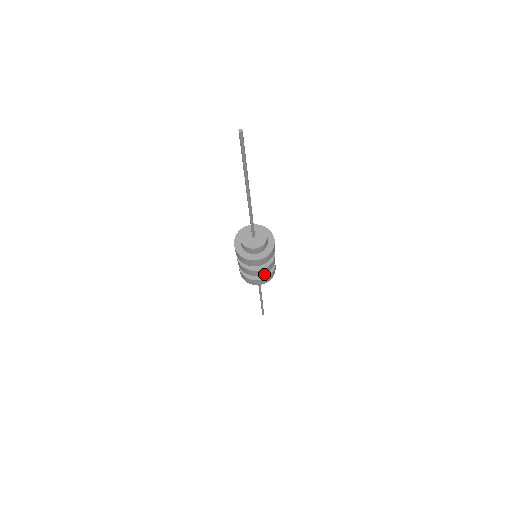
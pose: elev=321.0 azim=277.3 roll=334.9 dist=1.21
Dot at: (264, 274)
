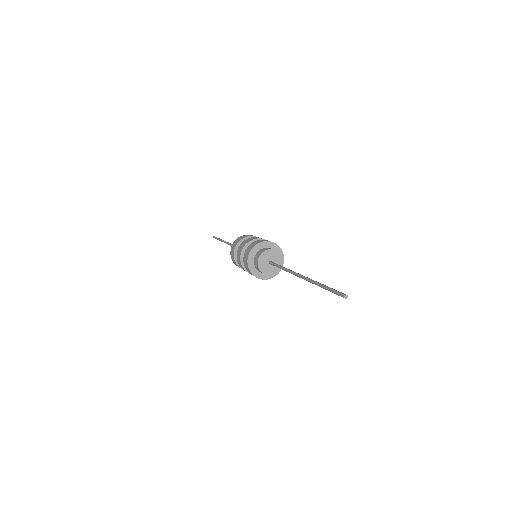
Dot at: occluded
